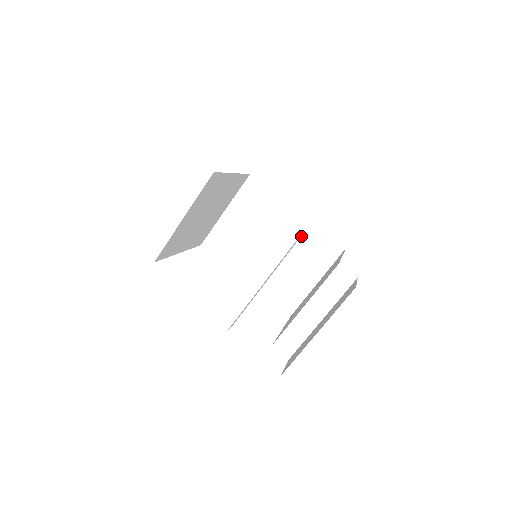
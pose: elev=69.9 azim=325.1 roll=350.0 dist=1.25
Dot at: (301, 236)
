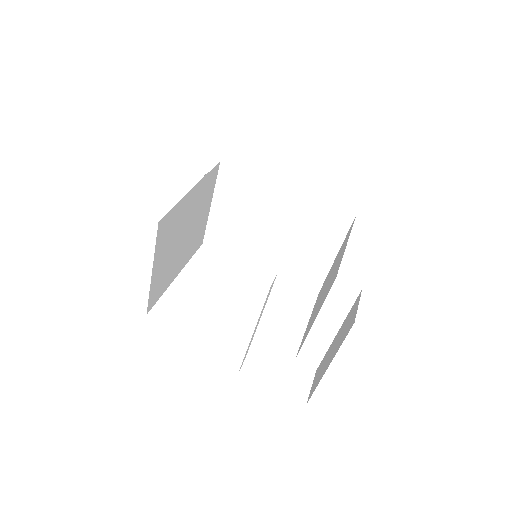
Dot at: (301, 213)
